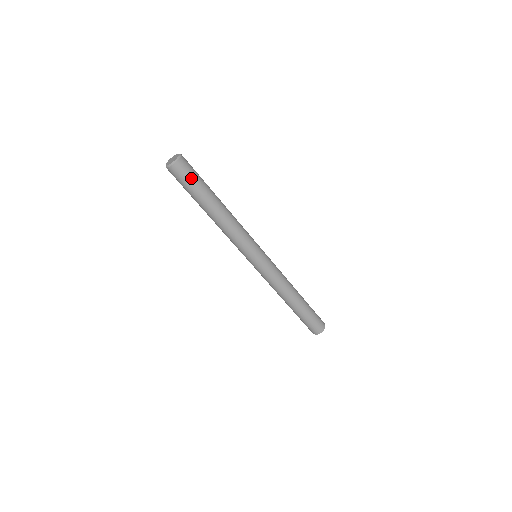
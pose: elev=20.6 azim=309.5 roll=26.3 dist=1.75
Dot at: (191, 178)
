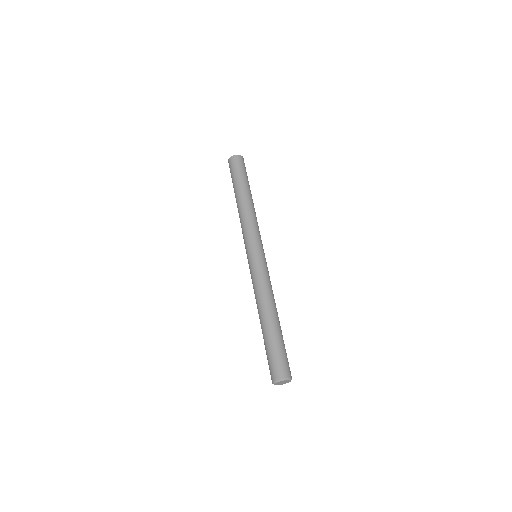
Dot at: (236, 169)
